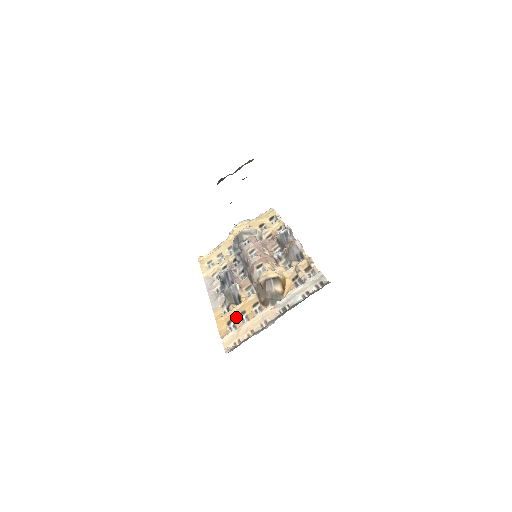
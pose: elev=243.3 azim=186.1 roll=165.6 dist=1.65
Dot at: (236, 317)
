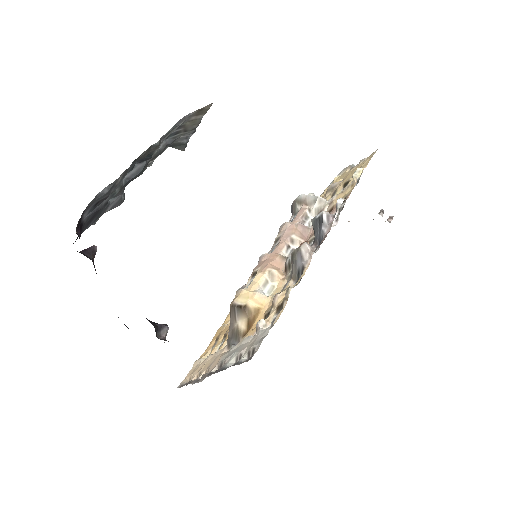
Dot at: (220, 338)
